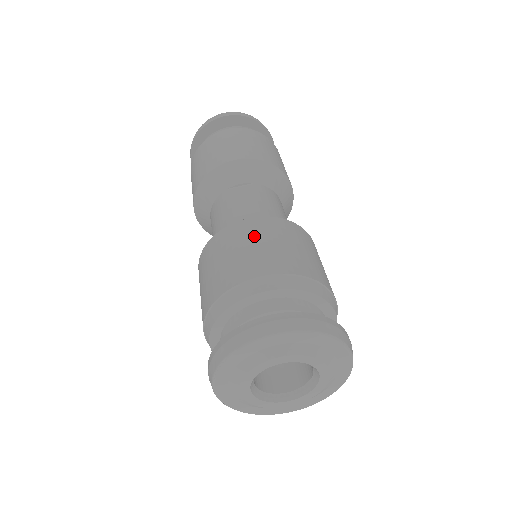
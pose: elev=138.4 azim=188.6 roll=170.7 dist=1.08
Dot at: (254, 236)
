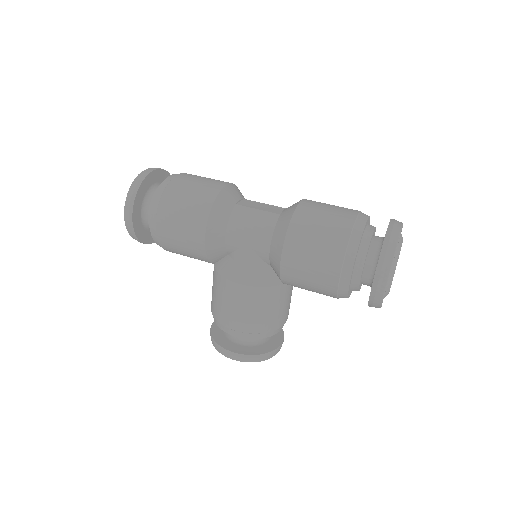
Dot at: (321, 204)
